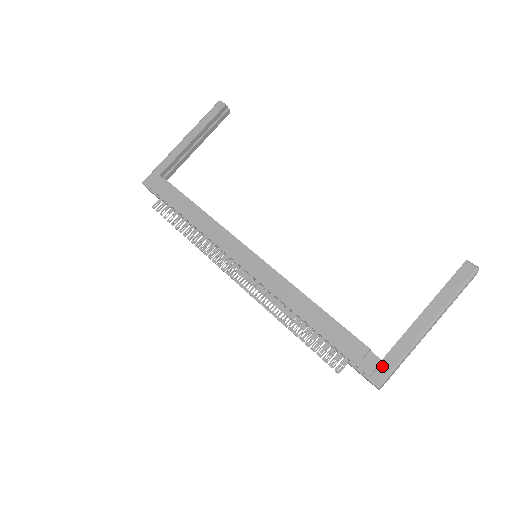
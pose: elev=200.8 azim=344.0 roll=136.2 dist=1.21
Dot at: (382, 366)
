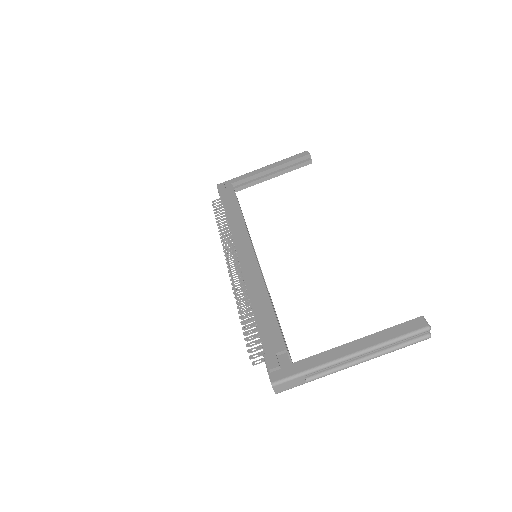
Dot at: (287, 368)
